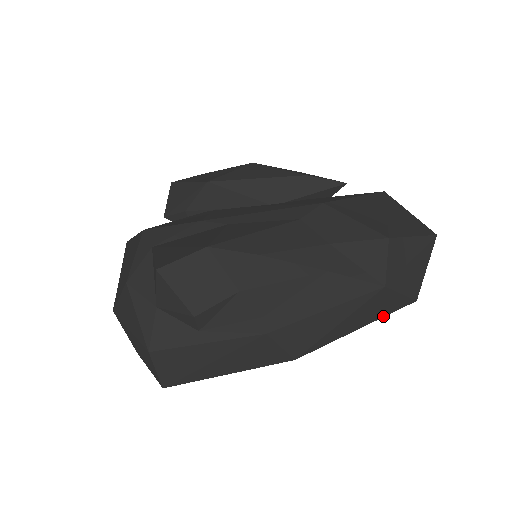
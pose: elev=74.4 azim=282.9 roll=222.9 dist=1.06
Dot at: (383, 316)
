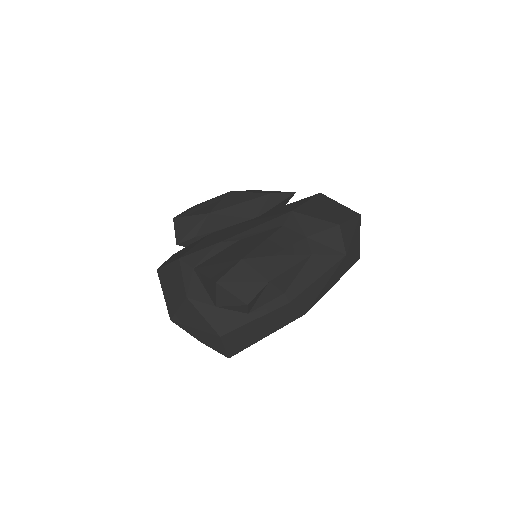
Dot at: occluded
